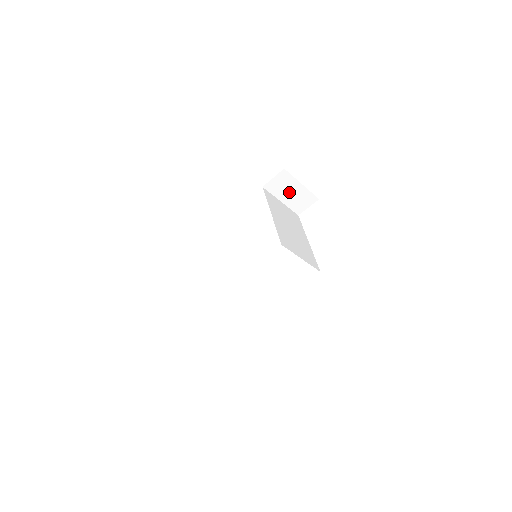
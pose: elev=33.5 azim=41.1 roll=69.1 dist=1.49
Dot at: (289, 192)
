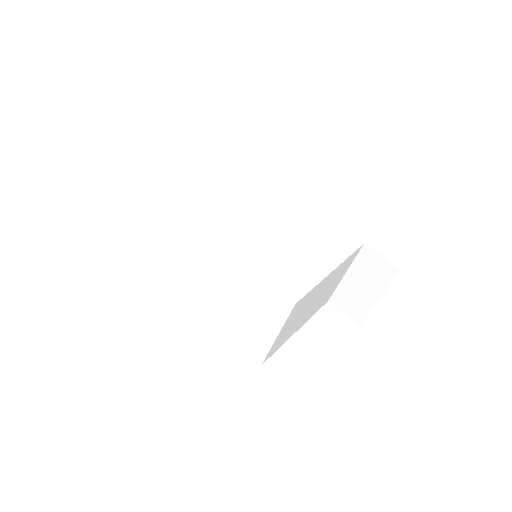
Dot at: (363, 283)
